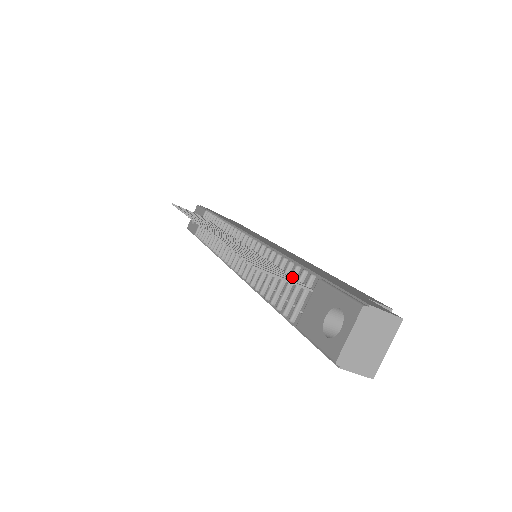
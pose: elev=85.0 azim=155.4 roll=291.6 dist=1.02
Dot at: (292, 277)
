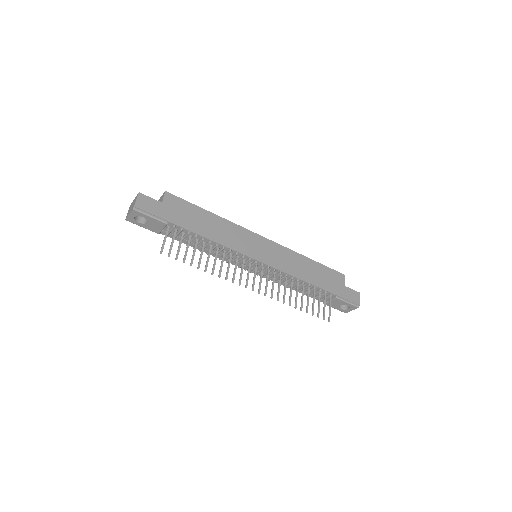
Dot at: (320, 295)
